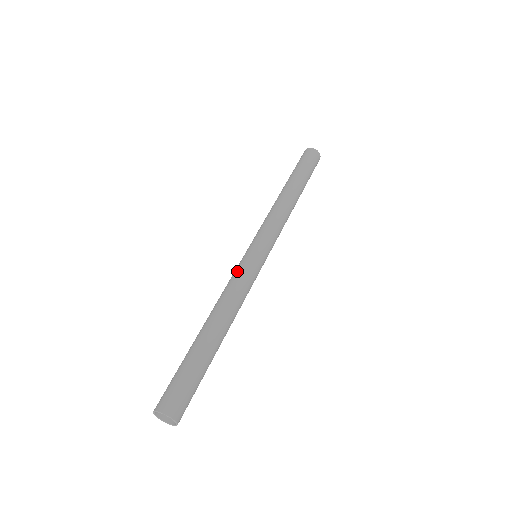
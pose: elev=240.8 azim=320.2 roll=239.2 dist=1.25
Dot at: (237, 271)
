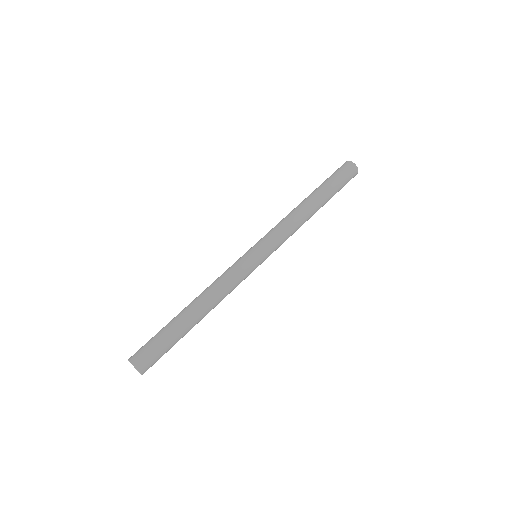
Dot at: (231, 266)
